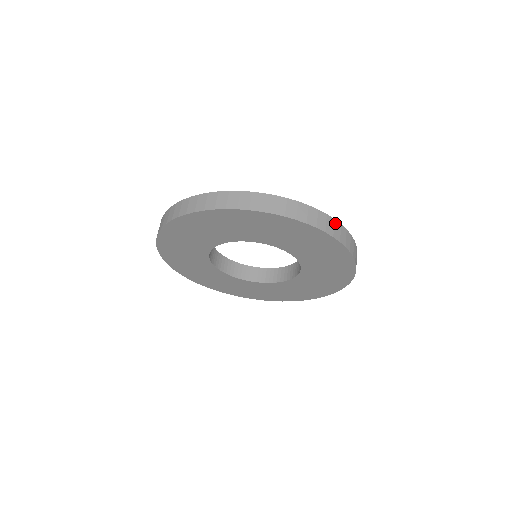
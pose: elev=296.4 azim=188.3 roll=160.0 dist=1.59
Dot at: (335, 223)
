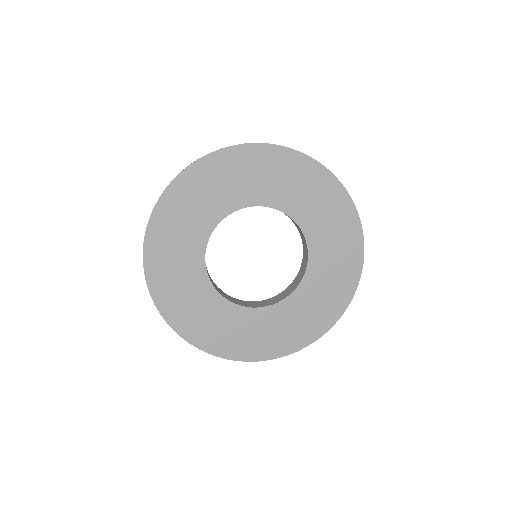
Dot at: occluded
